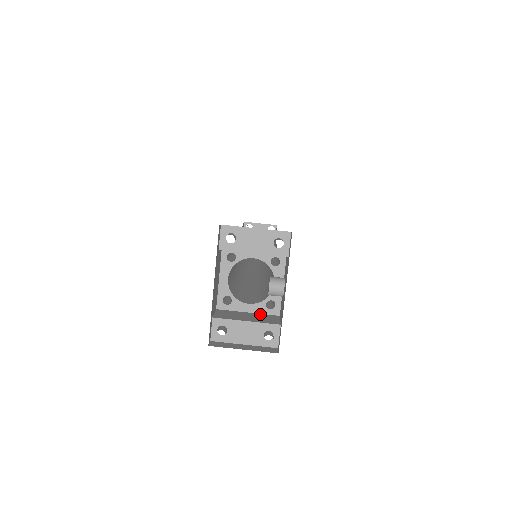
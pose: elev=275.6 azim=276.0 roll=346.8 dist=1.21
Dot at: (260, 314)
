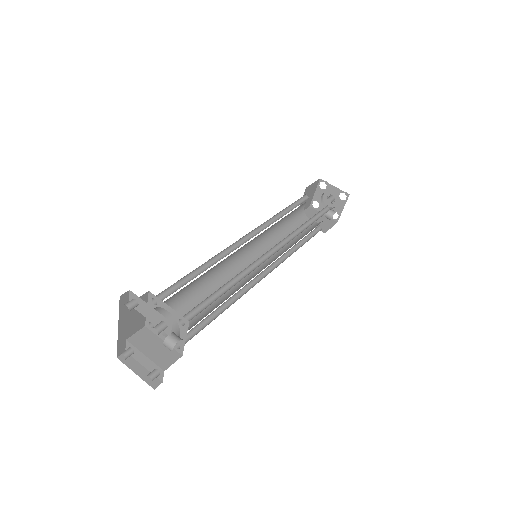
Dot at: occluded
